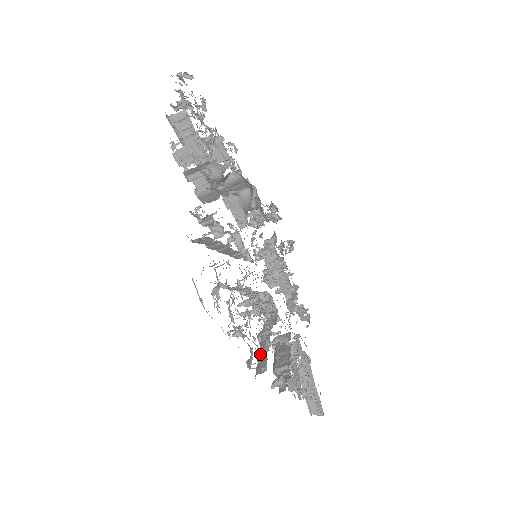
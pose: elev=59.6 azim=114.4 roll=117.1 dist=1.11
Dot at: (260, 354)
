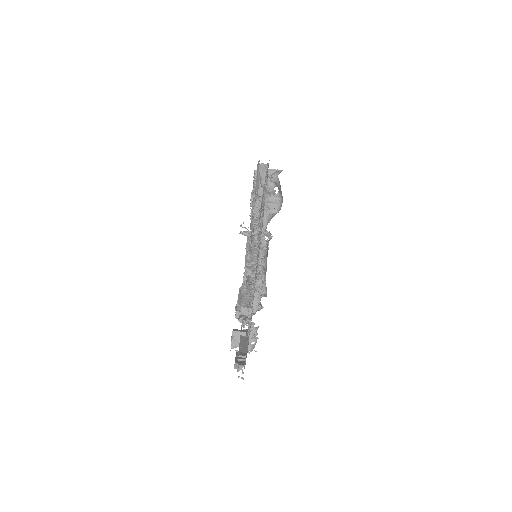
Dot at: (262, 220)
